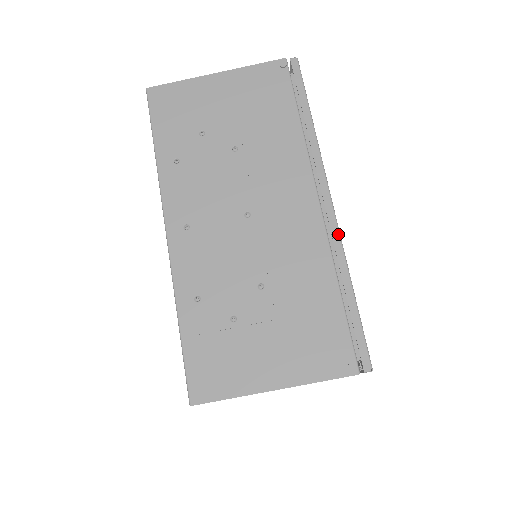
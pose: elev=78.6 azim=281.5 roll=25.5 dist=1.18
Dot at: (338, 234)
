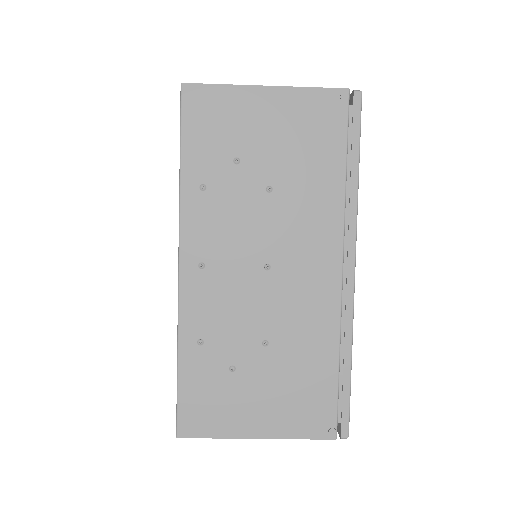
Dot at: (352, 307)
